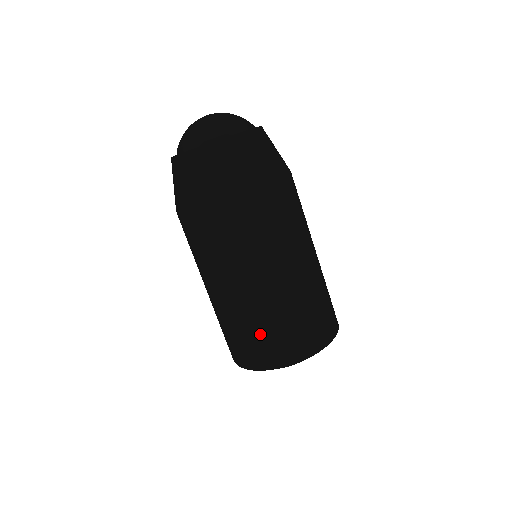
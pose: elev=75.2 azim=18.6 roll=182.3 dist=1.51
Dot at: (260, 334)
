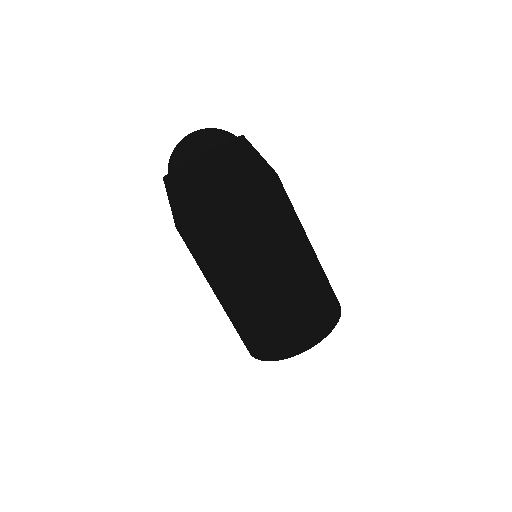
Dot at: (272, 329)
